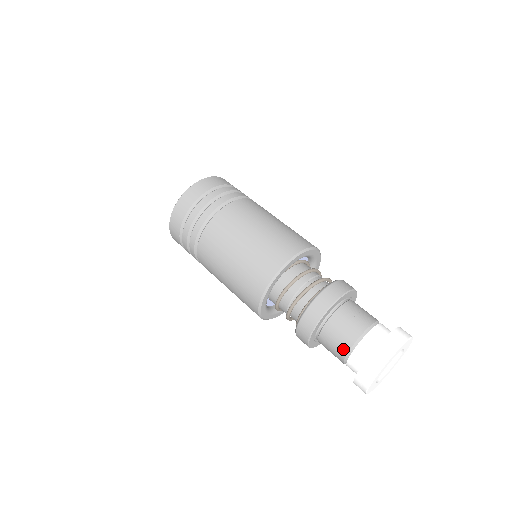
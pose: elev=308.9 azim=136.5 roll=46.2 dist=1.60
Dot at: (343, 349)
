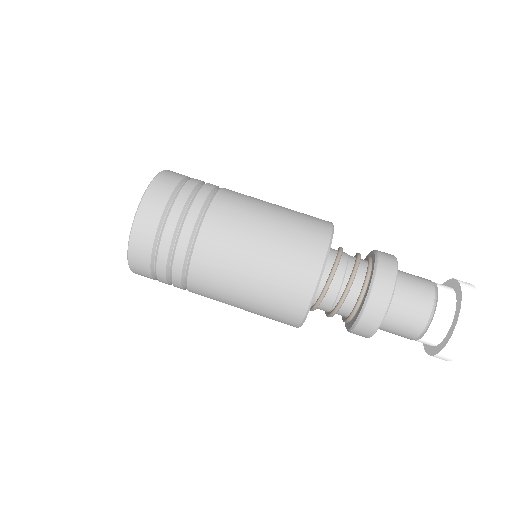
Dot at: (420, 321)
